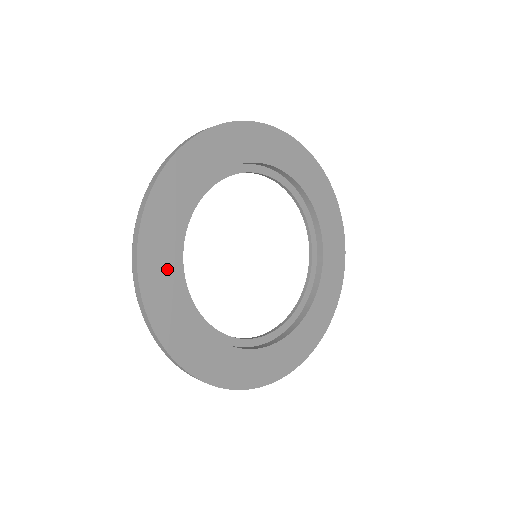
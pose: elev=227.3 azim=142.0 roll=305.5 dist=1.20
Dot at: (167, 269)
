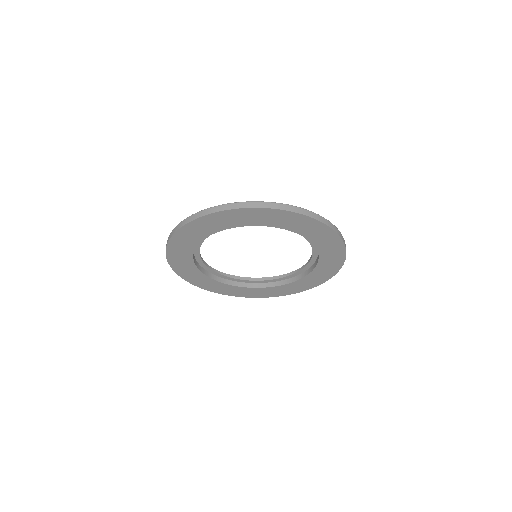
Dot at: (210, 283)
